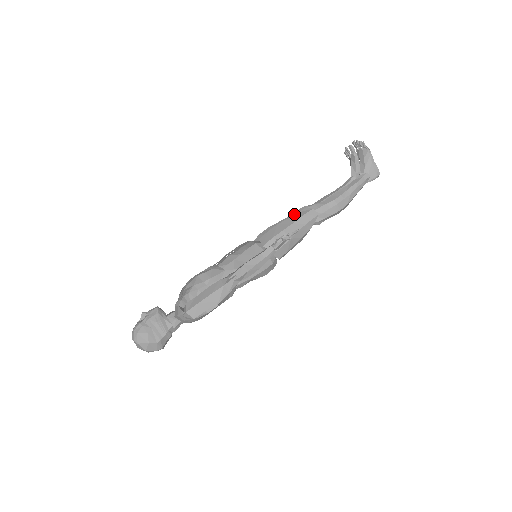
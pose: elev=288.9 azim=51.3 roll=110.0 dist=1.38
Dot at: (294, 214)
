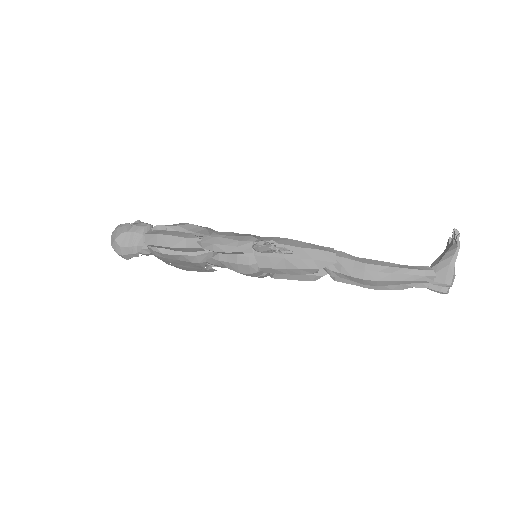
Dot at: occluded
